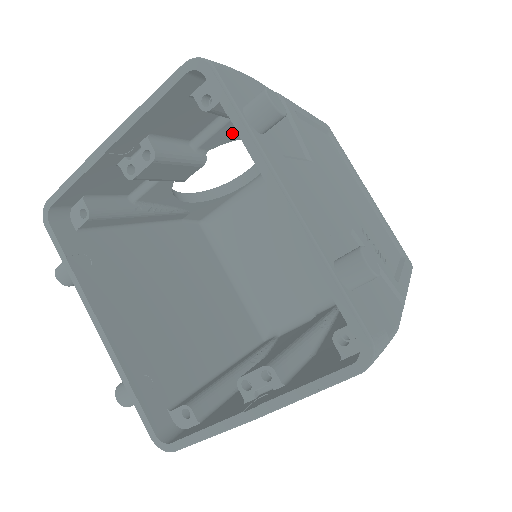
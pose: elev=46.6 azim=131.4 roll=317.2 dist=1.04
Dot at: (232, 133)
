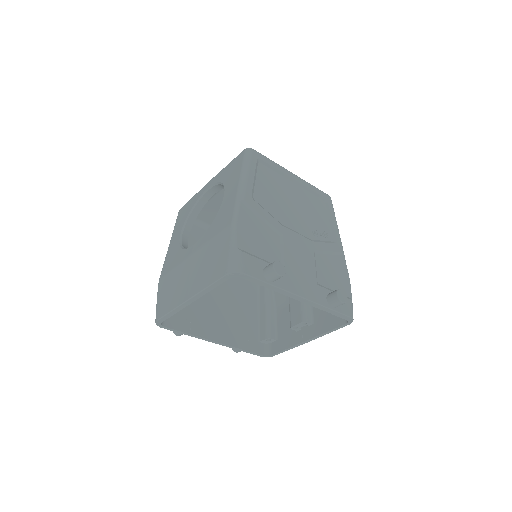
Dot at: occluded
